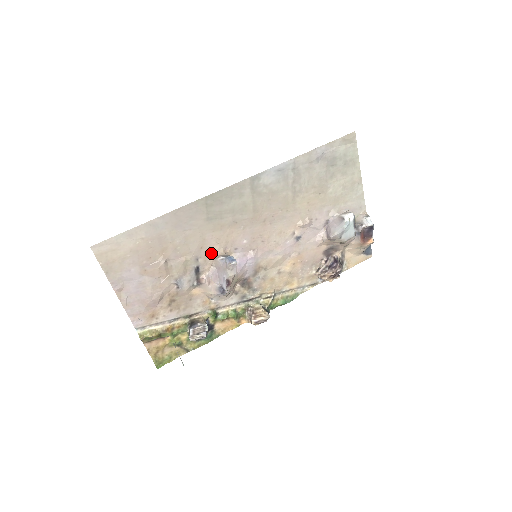
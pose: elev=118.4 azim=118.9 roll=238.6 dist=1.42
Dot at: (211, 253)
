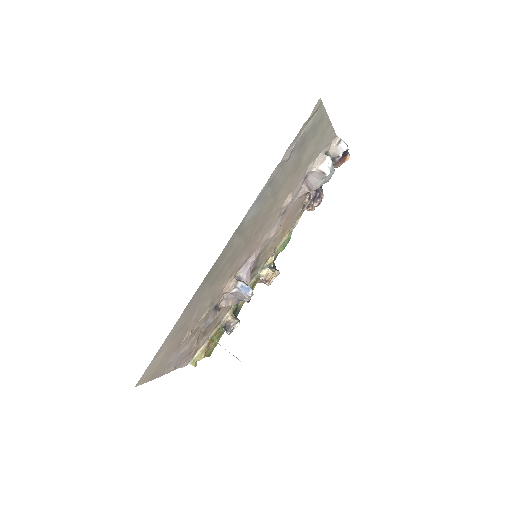
Dot at: (221, 291)
